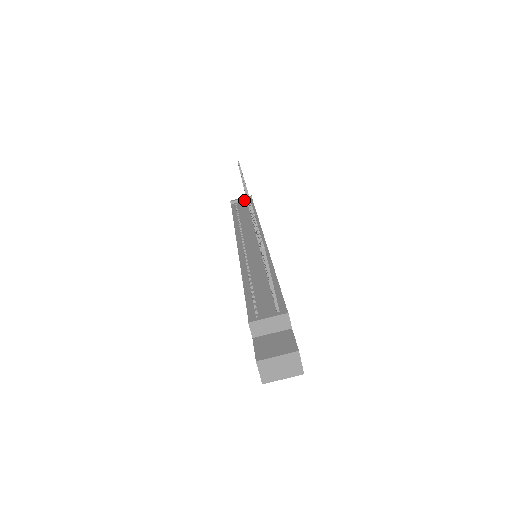
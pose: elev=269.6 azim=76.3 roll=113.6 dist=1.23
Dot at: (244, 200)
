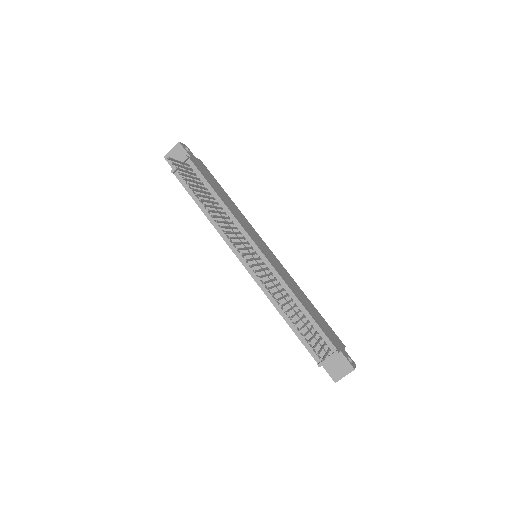
Dot at: occluded
